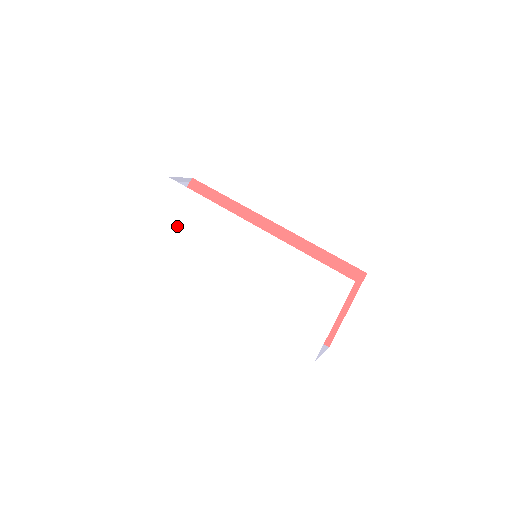
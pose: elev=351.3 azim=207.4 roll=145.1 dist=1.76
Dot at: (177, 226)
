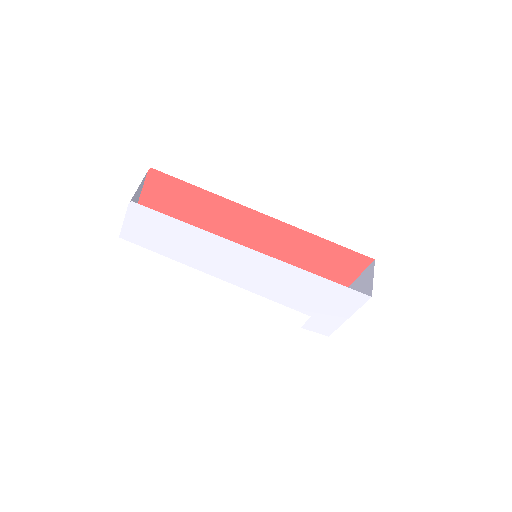
Dot at: (159, 244)
